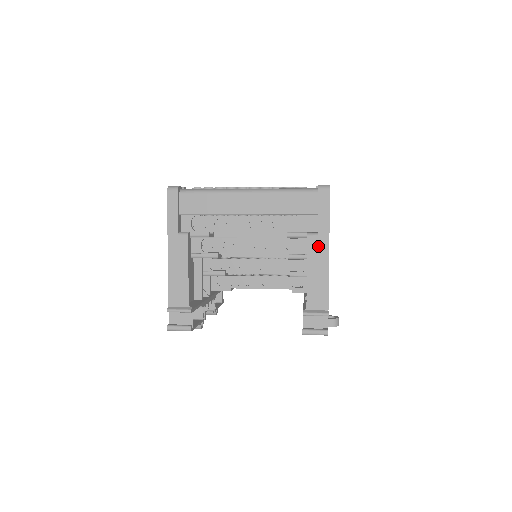
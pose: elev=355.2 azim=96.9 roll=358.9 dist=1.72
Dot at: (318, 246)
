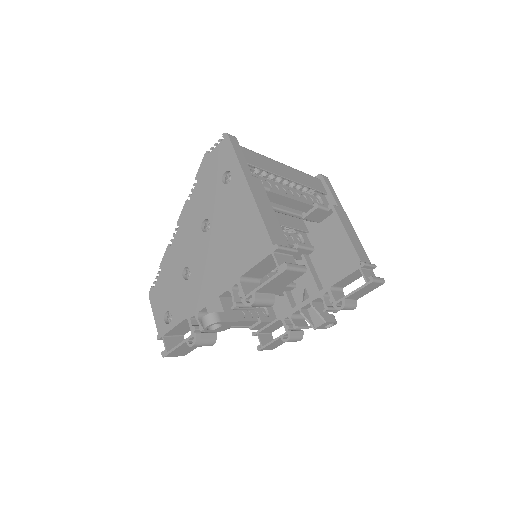
Dot at: (342, 214)
